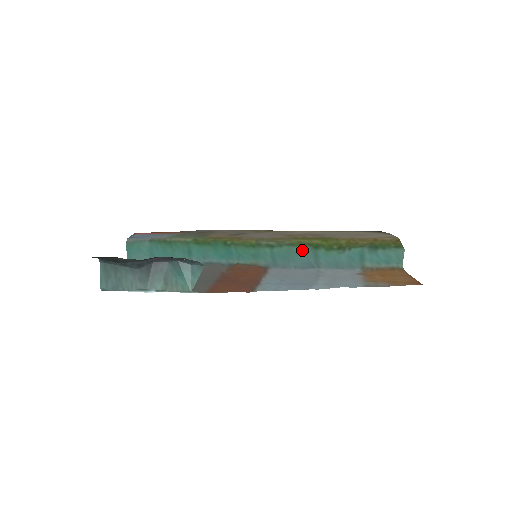
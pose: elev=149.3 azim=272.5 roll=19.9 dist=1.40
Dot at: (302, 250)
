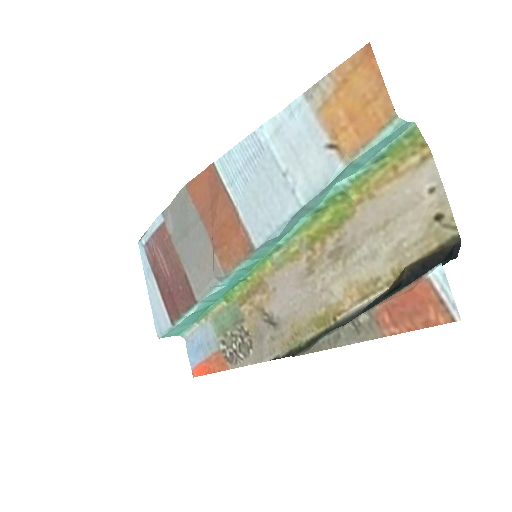
Dot at: (301, 220)
